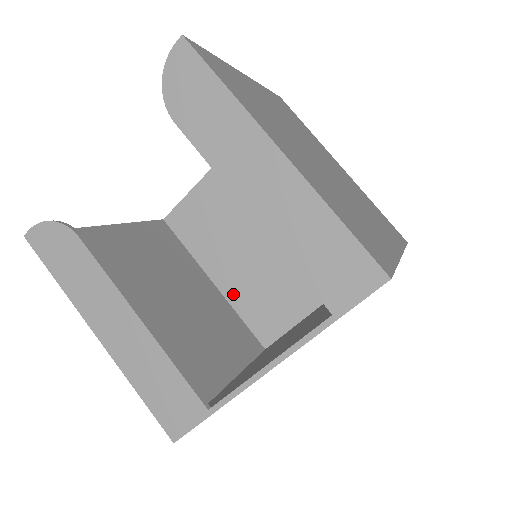
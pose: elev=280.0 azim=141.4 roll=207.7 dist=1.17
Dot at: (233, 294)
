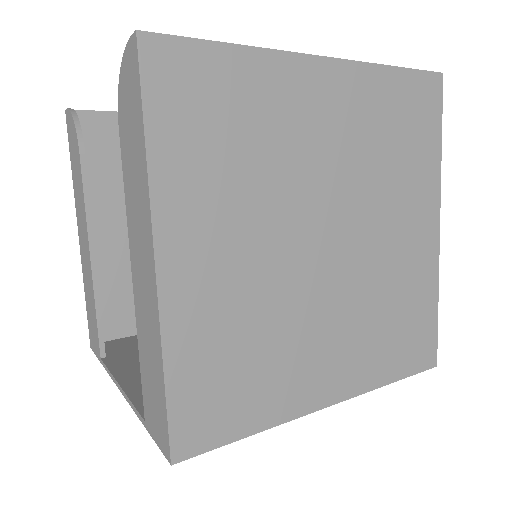
Dot at: occluded
